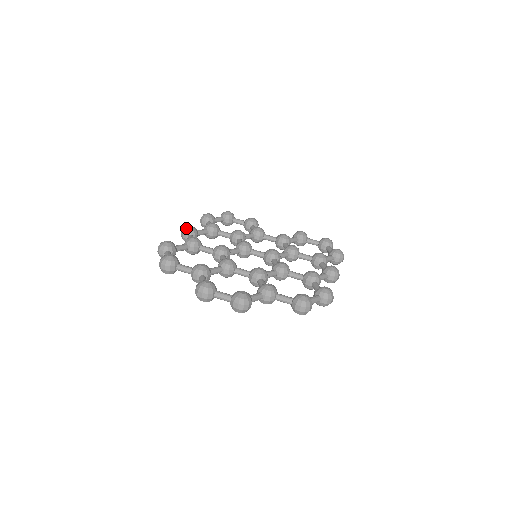
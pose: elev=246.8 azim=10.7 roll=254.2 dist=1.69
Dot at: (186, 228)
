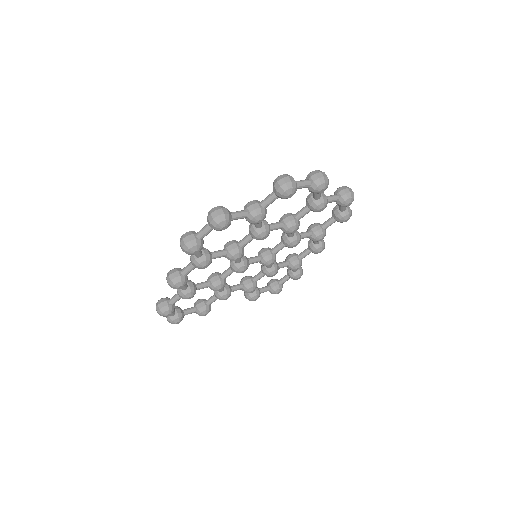
Dot at: (172, 269)
